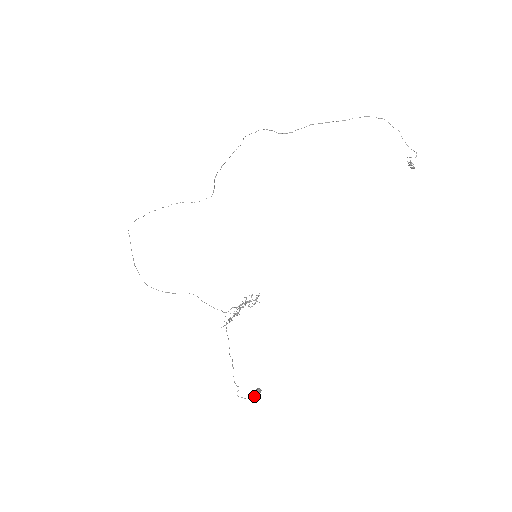
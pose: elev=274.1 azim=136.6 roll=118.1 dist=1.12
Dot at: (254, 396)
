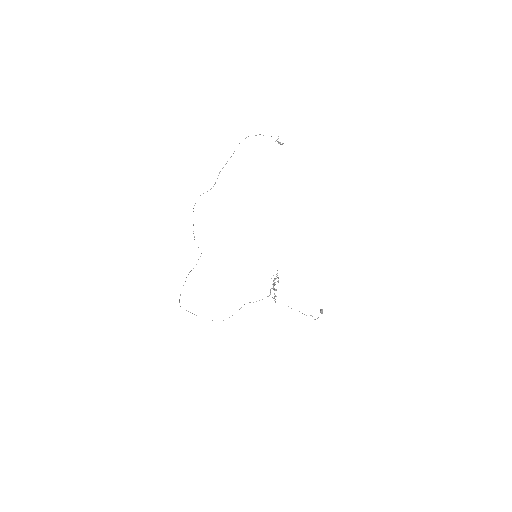
Dot at: (322, 313)
